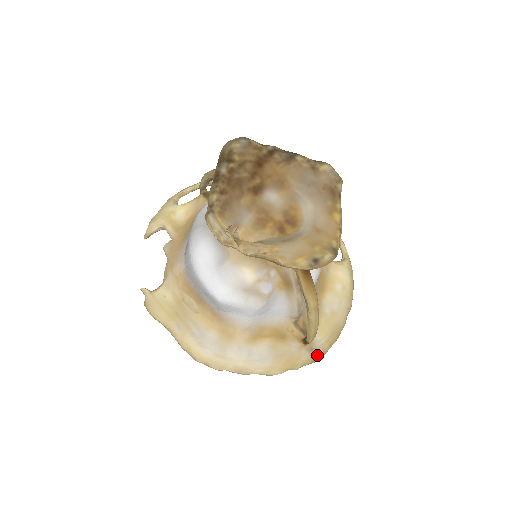
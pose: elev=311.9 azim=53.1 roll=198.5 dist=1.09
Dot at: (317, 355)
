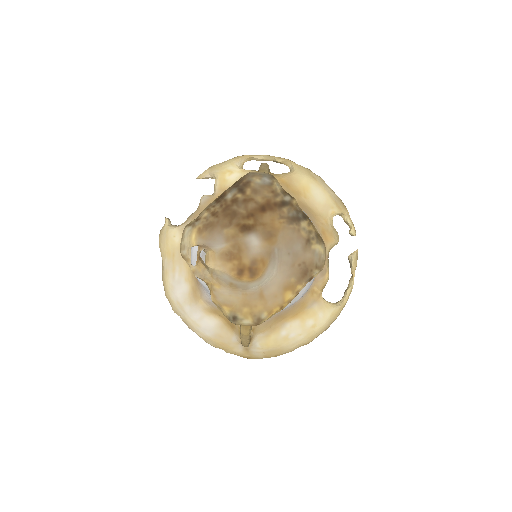
Dot at: (249, 356)
